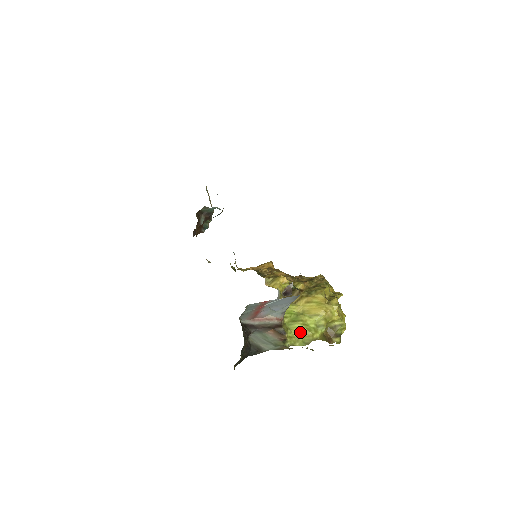
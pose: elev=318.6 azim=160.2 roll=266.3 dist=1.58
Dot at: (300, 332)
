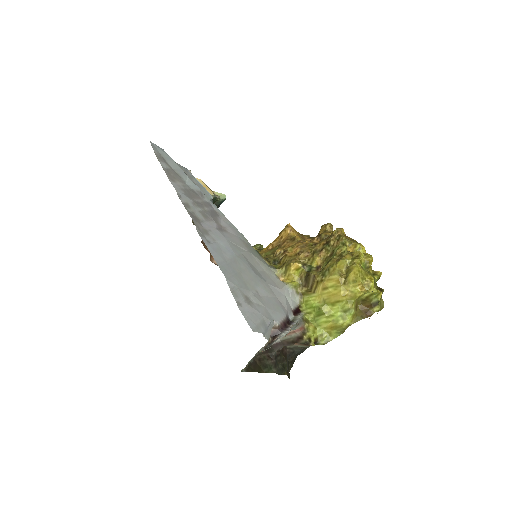
Dot at: (328, 326)
